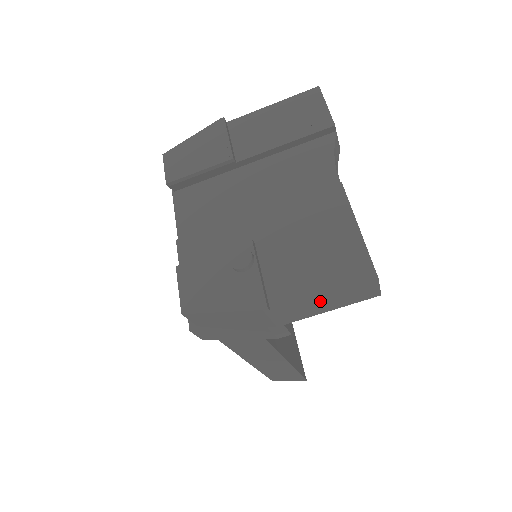
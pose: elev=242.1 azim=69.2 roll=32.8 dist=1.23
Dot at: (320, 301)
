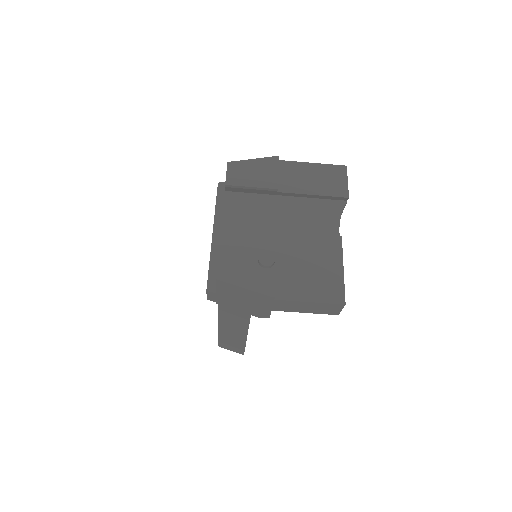
Dot at: (305, 305)
